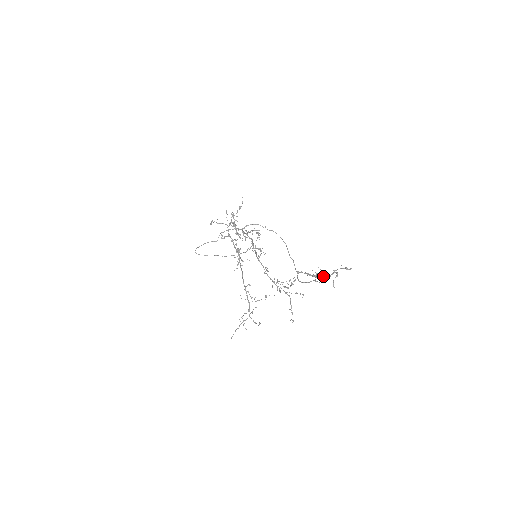
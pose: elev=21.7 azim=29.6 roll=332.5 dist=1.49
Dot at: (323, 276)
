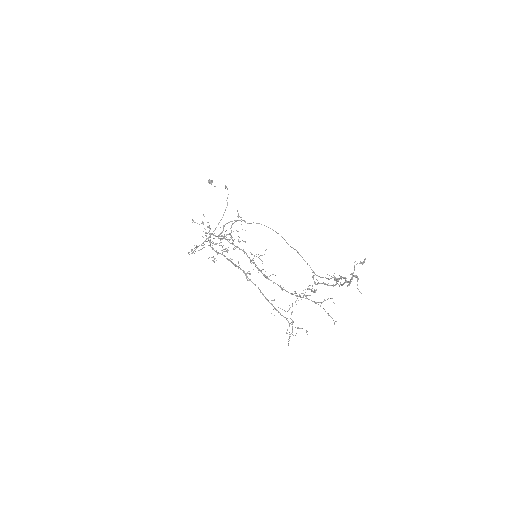
Dot at: (343, 283)
